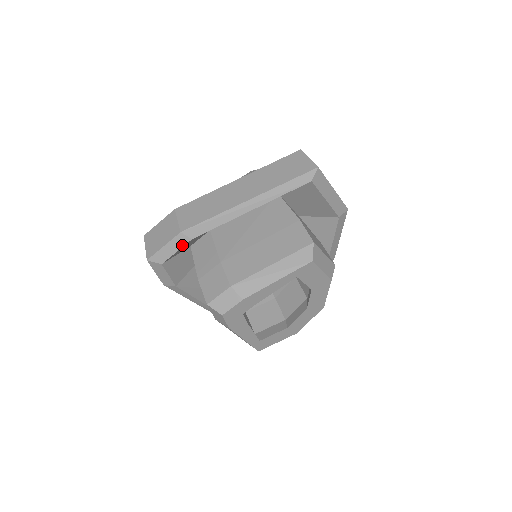
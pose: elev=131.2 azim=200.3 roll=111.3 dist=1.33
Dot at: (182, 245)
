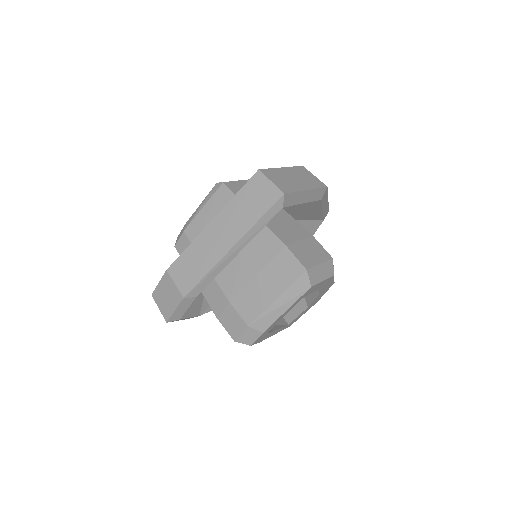
Dot at: (190, 303)
